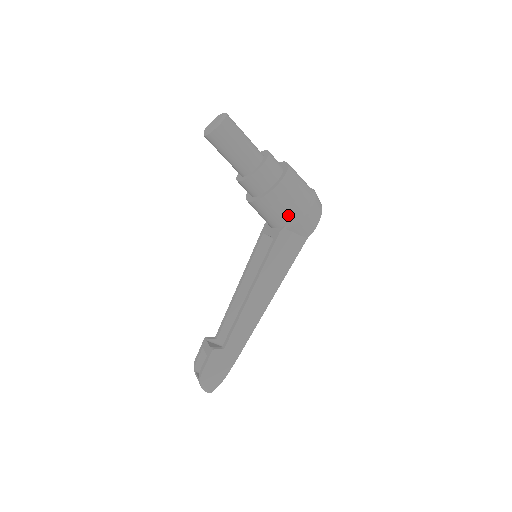
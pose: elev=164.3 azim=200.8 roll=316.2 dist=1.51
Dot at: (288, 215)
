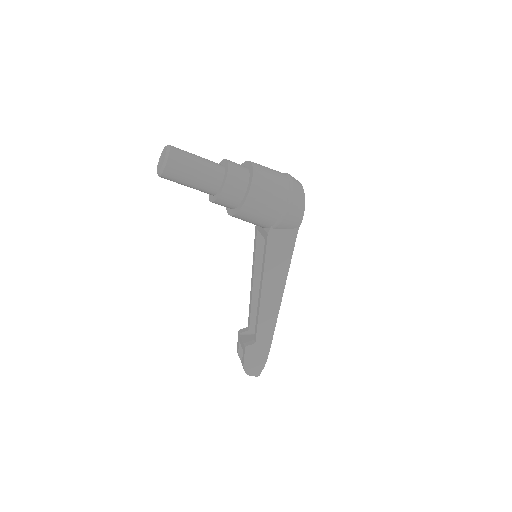
Dot at: (269, 218)
